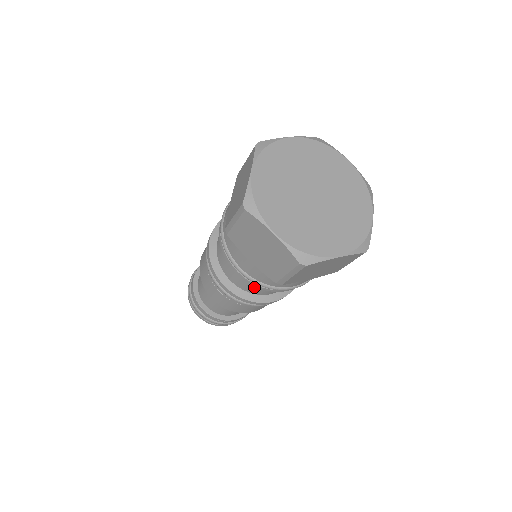
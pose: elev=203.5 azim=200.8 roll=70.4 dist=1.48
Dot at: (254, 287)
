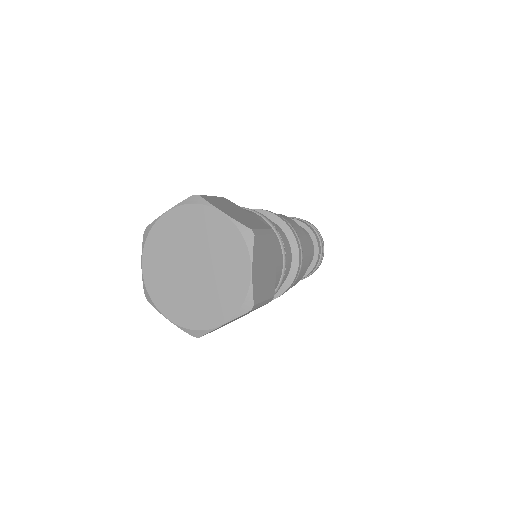
Dot at: occluded
